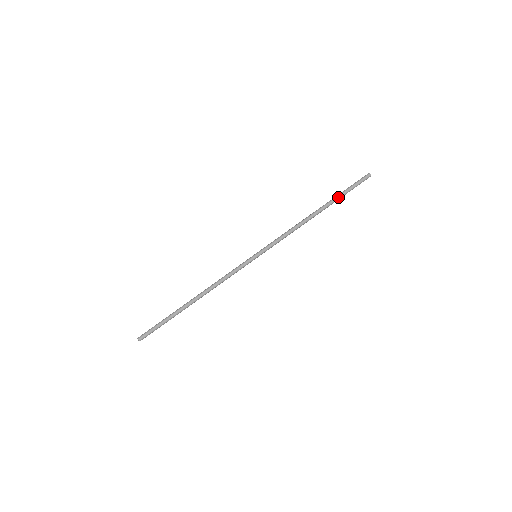
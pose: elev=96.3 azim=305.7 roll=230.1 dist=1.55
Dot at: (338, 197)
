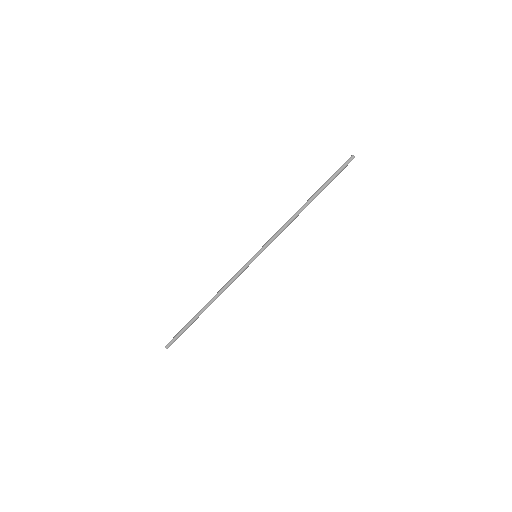
Dot at: (325, 185)
